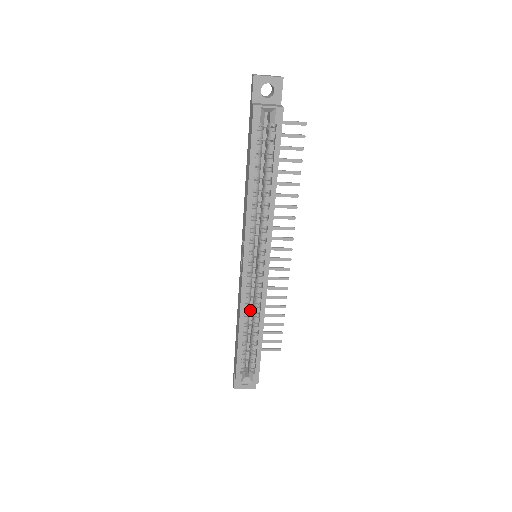
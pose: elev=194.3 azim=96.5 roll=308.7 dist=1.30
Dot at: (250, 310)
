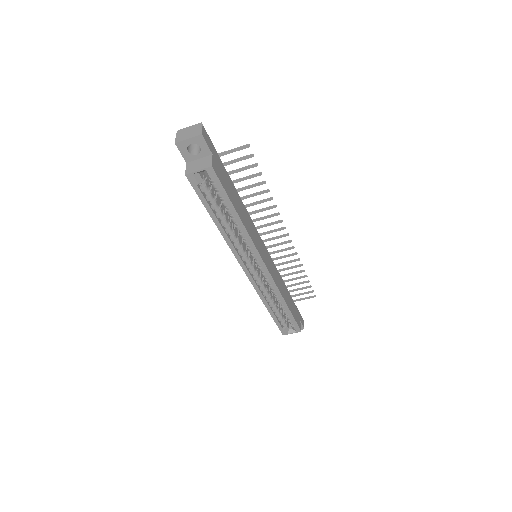
Dot at: occluded
